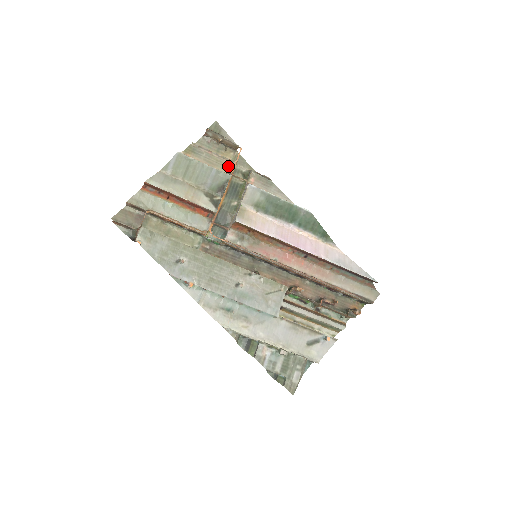
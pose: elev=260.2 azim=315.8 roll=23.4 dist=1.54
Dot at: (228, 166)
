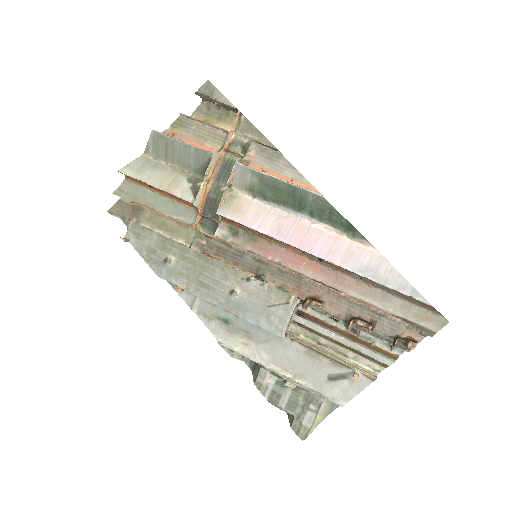
Dot at: (222, 138)
